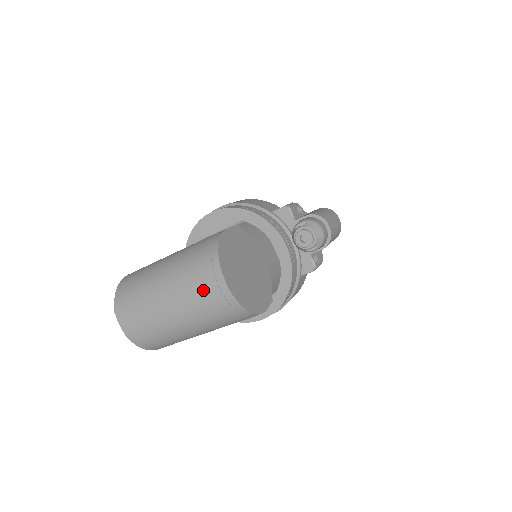
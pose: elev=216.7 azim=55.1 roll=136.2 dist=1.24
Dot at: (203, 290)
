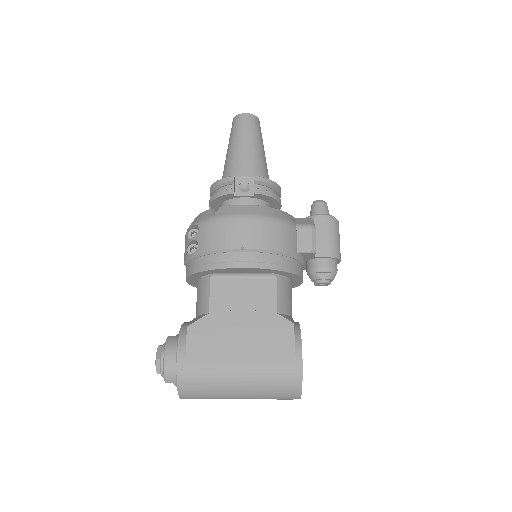
Dot at: occluded
